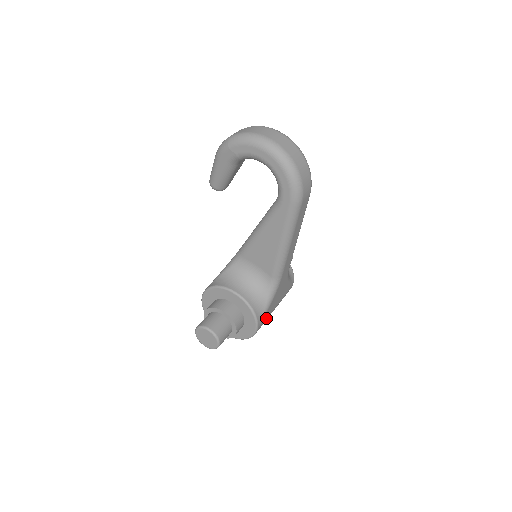
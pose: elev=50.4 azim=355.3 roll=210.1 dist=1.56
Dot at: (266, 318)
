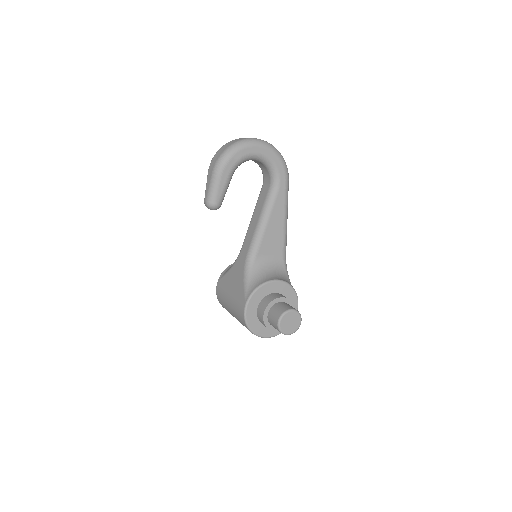
Dot at: occluded
